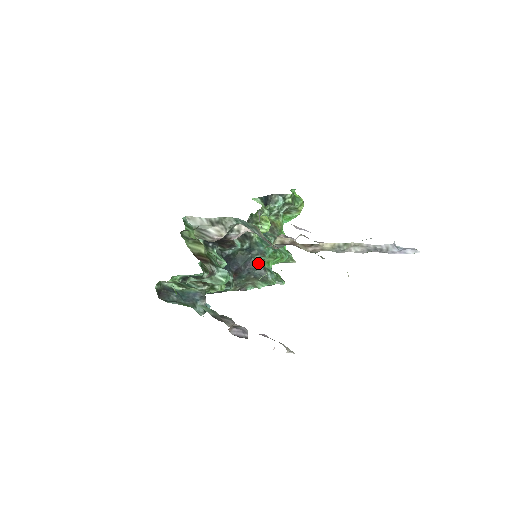
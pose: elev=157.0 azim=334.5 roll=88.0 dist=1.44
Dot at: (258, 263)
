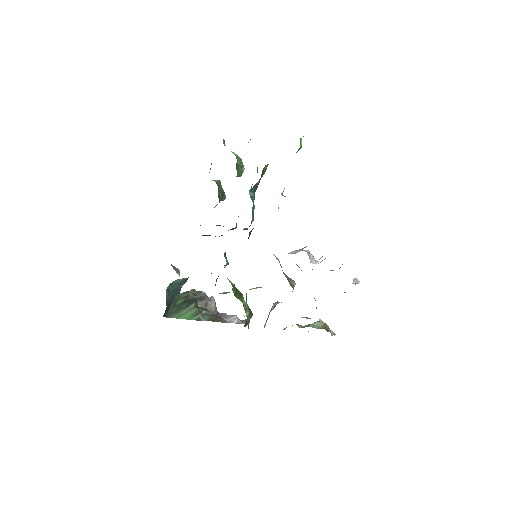
Dot at: occluded
